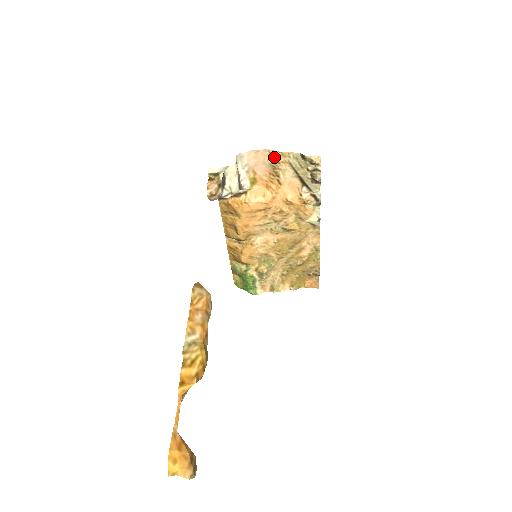
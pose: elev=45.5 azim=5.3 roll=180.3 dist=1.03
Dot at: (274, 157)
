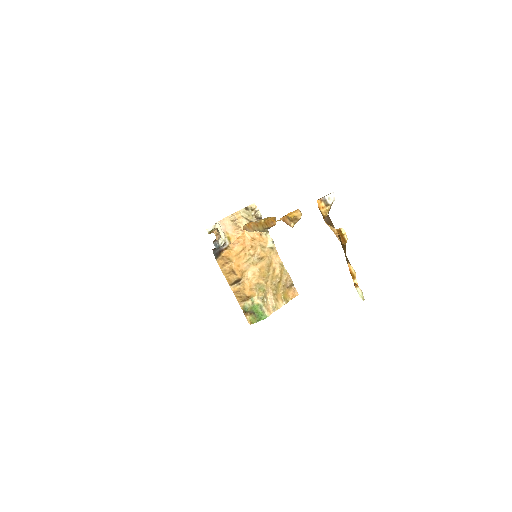
Dot at: (233, 218)
